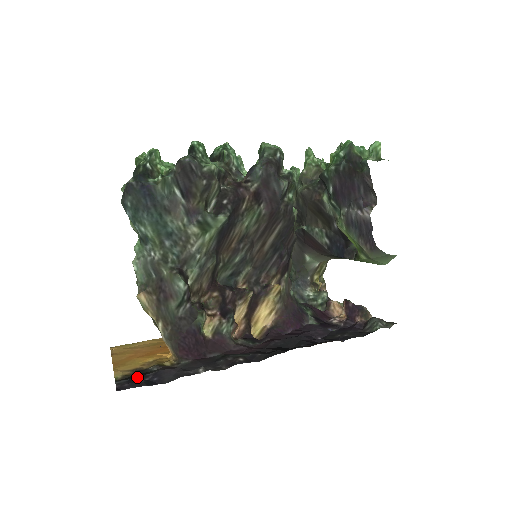
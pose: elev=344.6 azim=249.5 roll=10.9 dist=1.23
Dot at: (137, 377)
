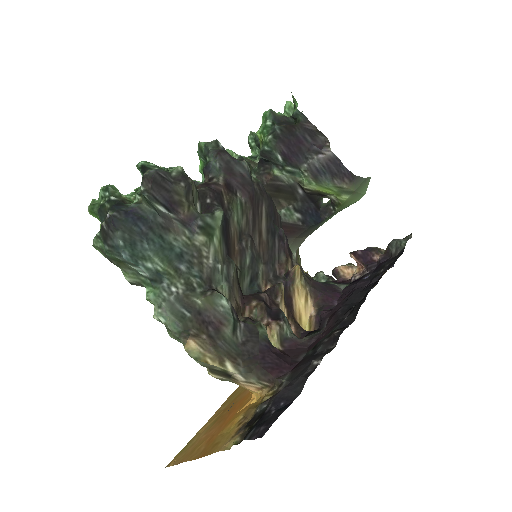
Dot at: (260, 420)
